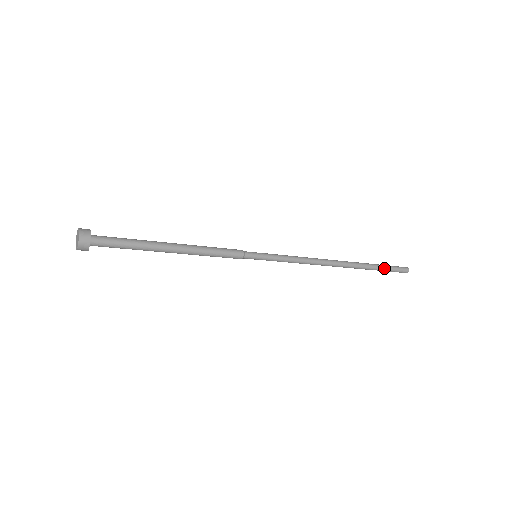
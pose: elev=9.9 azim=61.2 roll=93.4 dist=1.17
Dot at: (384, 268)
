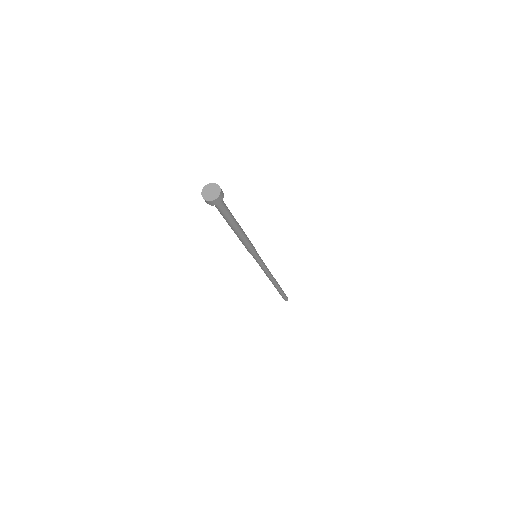
Dot at: (283, 294)
